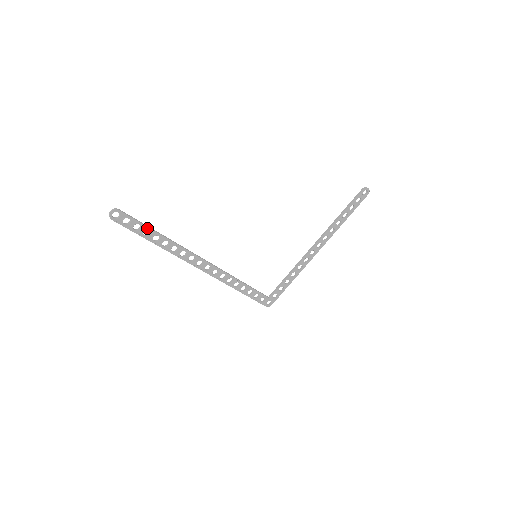
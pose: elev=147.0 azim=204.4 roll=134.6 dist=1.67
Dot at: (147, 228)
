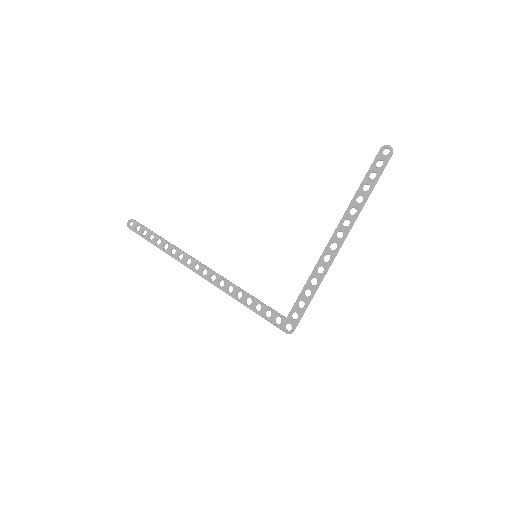
Dot at: (152, 233)
